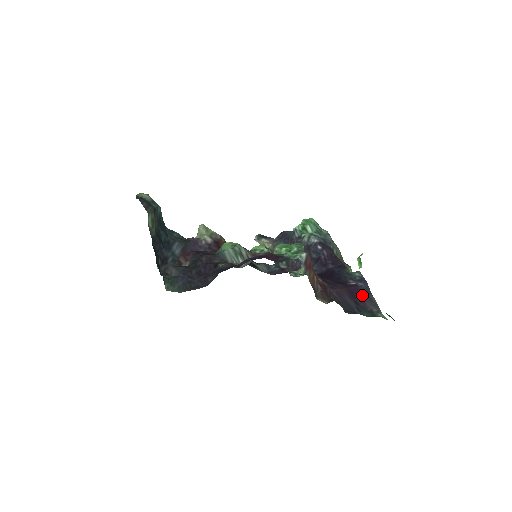
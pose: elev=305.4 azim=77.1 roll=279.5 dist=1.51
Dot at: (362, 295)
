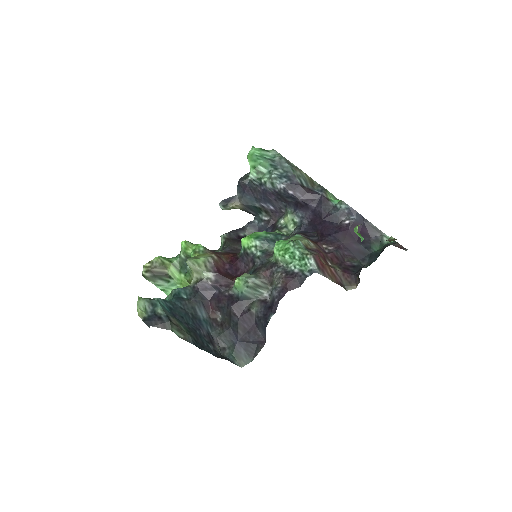
Dot at: (361, 229)
